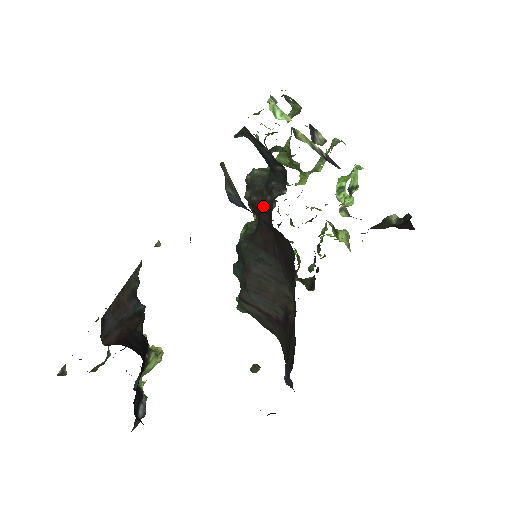
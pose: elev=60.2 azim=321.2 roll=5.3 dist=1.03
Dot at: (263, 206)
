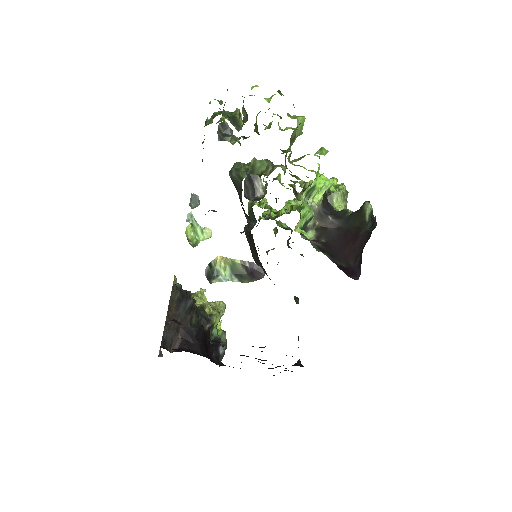
Dot at: occluded
